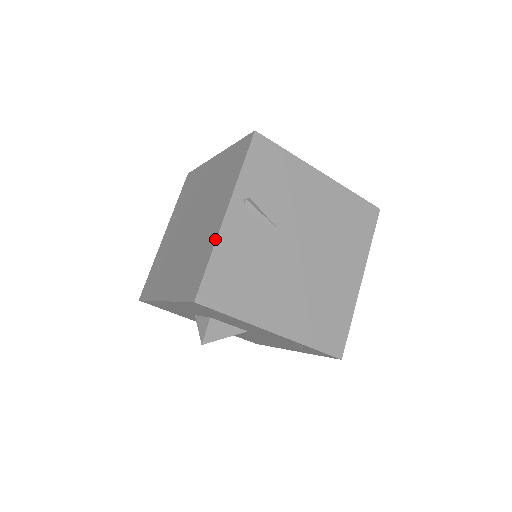
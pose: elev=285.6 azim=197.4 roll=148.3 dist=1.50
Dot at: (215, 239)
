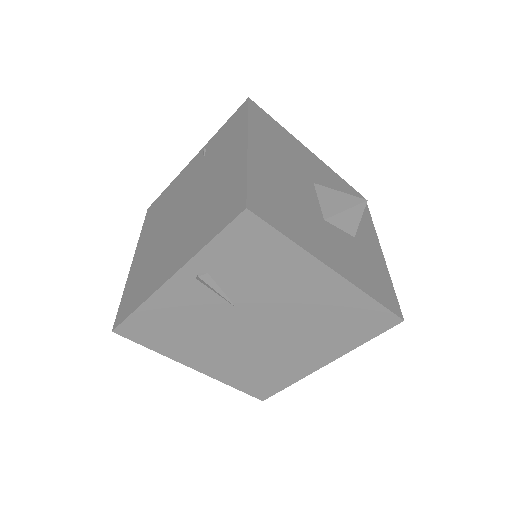
Dot at: (150, 294)
